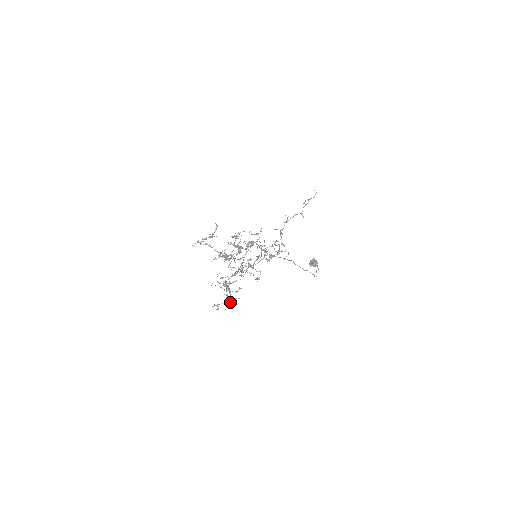
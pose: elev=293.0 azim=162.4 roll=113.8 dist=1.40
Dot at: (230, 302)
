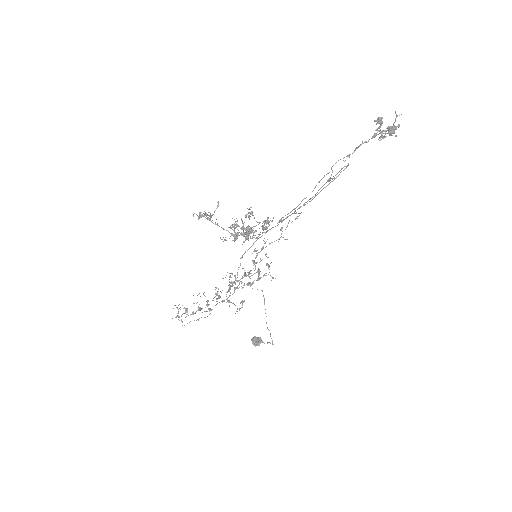
Dot at: (398, 126)
